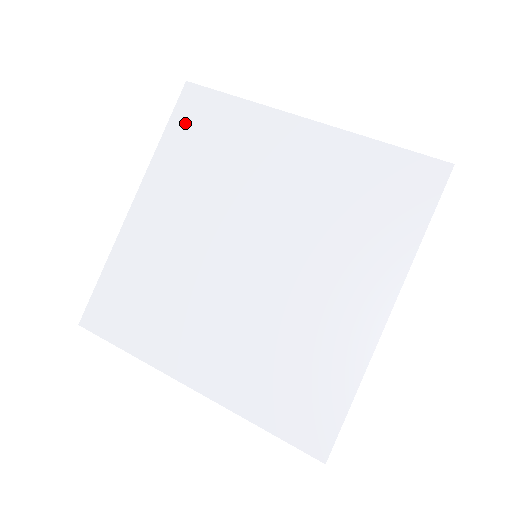
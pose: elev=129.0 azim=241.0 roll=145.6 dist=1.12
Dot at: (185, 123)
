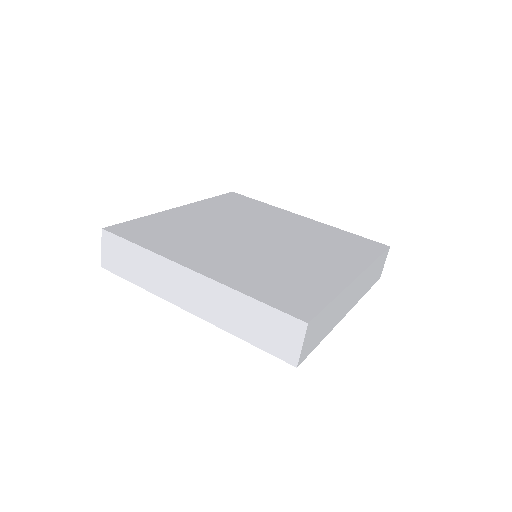
Dot at: (227, 199)
